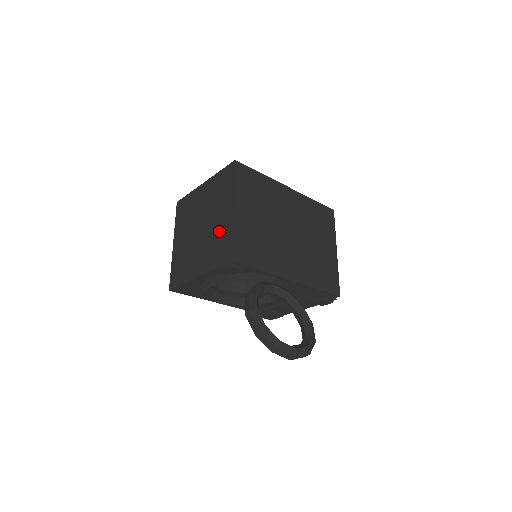
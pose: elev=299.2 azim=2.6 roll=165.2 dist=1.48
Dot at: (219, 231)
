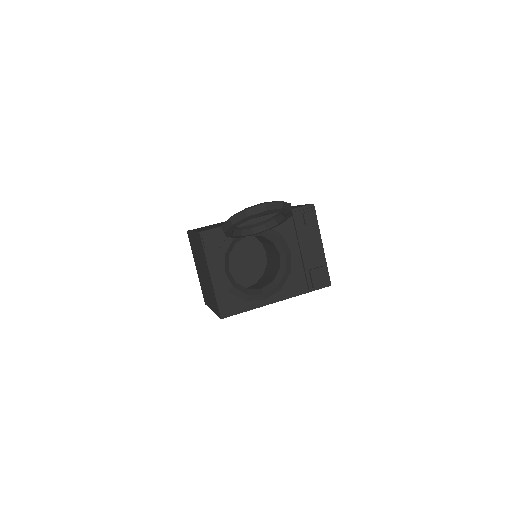
Dot at: (198, 248)
